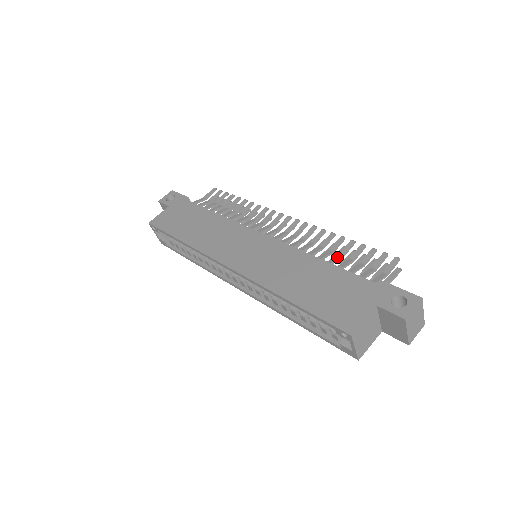
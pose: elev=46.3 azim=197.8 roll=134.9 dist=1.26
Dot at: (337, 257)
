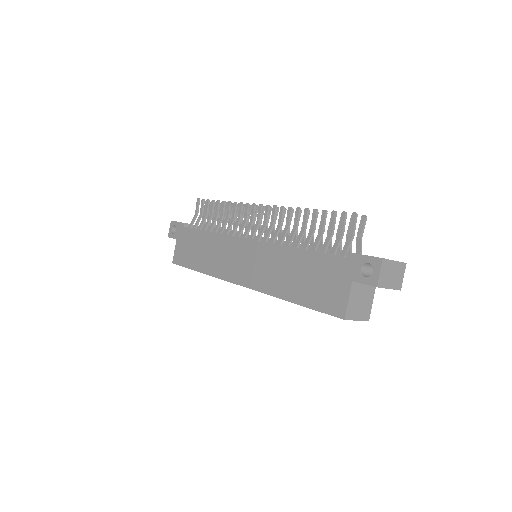
Dot at: (309, 235)
